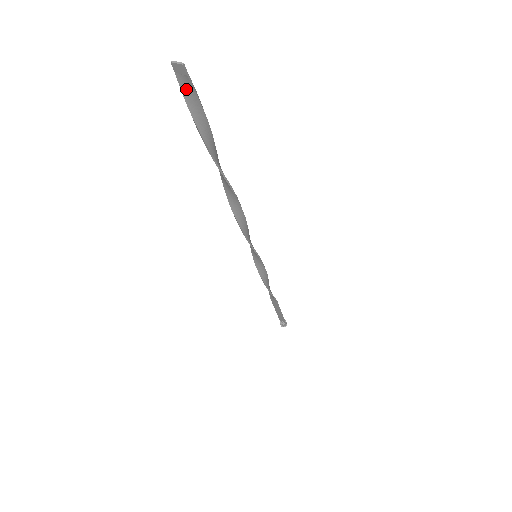
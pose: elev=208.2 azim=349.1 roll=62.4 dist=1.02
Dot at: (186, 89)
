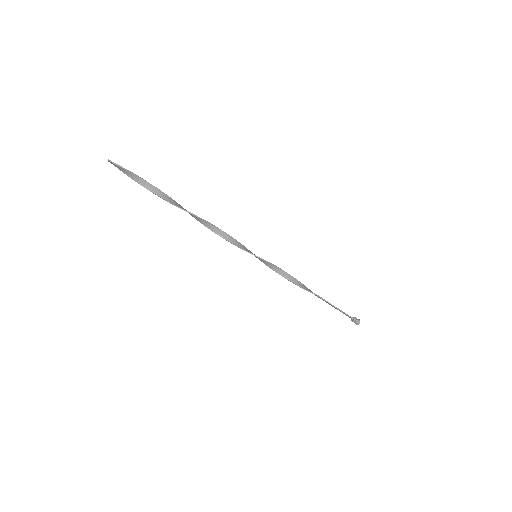
Dot at: (121, 169)
